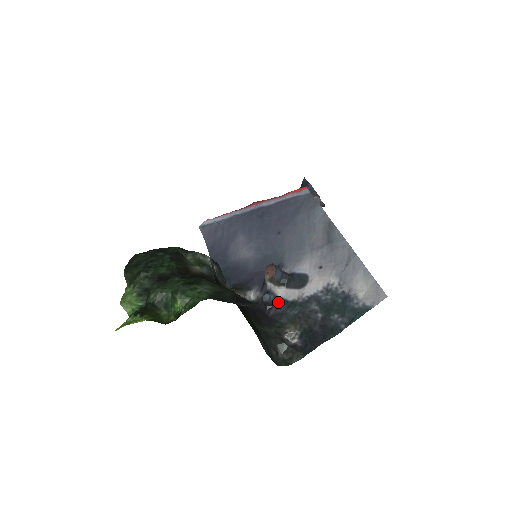
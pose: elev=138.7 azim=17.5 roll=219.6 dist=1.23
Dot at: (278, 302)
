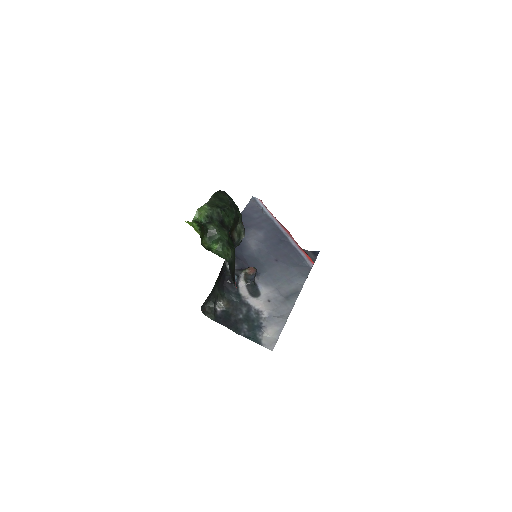
Dot at: (235, 285)
